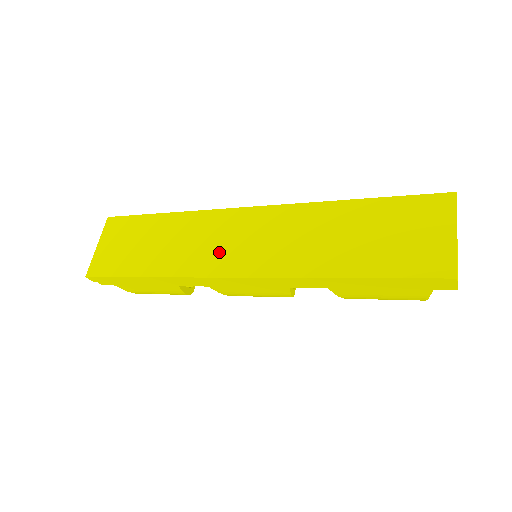
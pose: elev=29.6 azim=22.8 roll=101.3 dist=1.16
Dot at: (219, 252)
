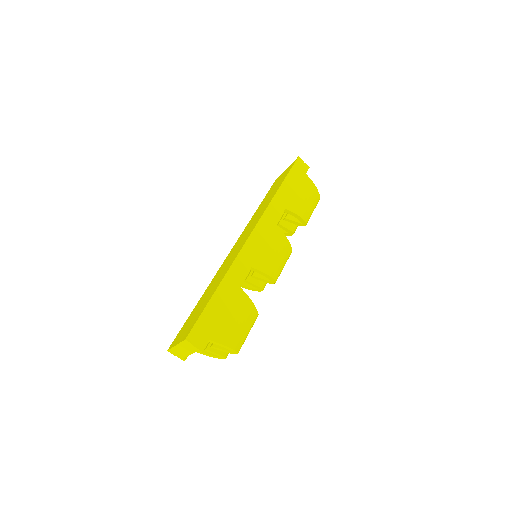
Dot at: occluded
